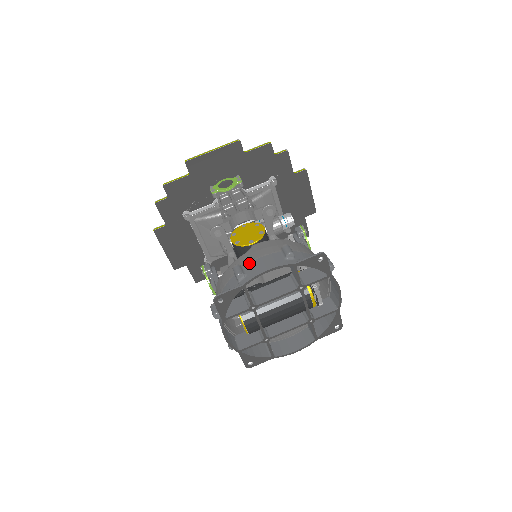
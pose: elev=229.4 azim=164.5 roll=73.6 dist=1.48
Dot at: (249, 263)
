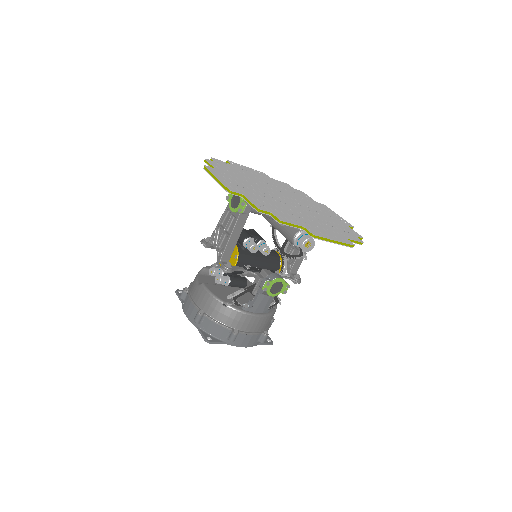
Dot at: (188, 296)
